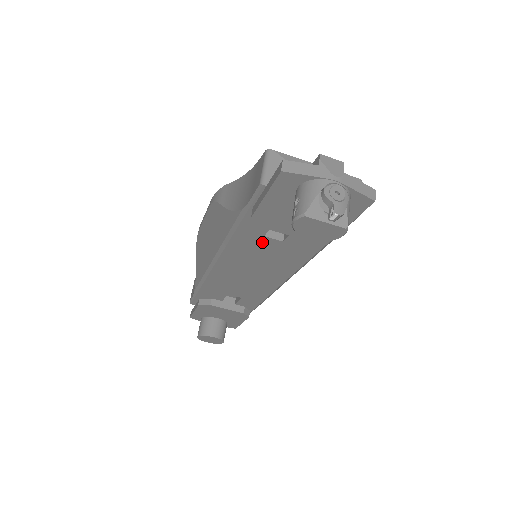
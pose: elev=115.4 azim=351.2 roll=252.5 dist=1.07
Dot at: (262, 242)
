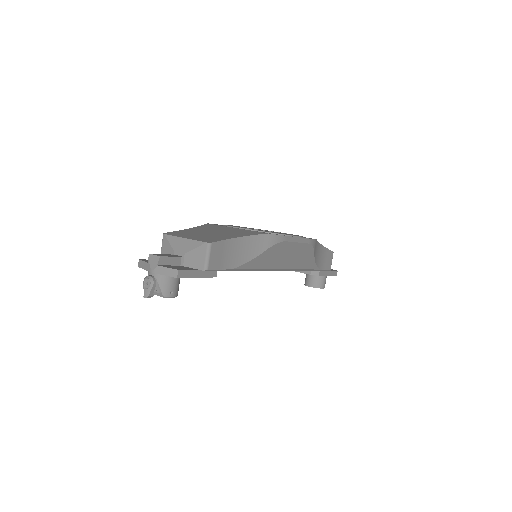
Dot at: occluded
